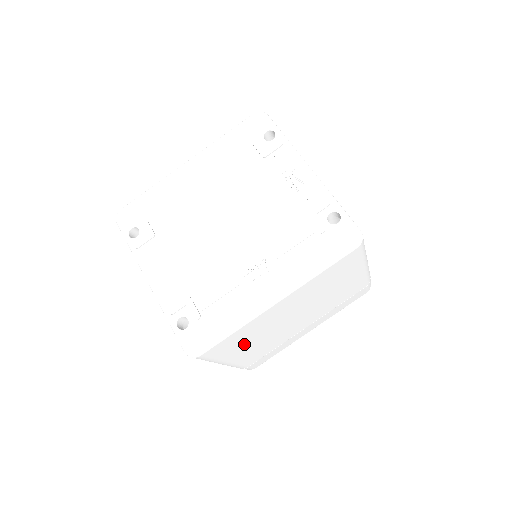
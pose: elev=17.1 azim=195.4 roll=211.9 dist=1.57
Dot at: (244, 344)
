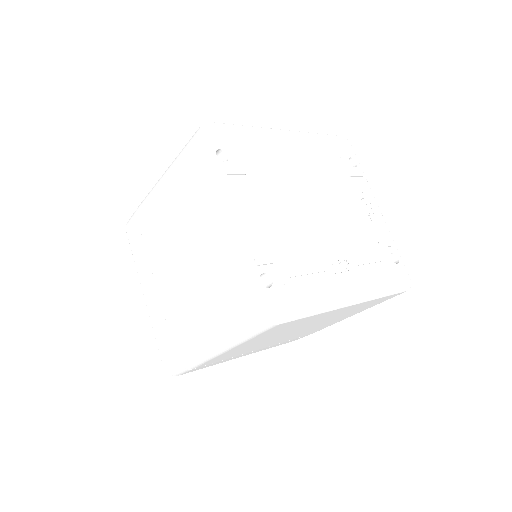
Dot at: (269, 336)
